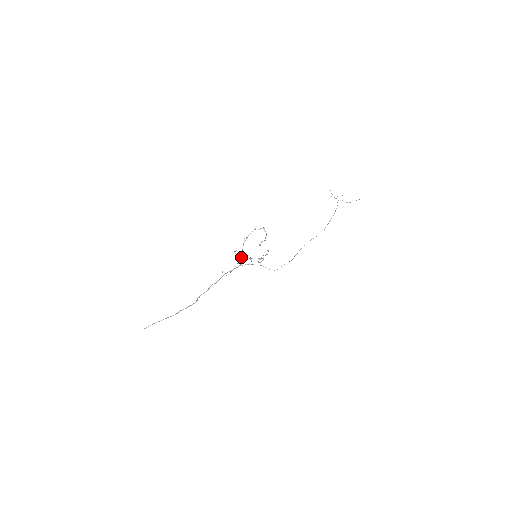
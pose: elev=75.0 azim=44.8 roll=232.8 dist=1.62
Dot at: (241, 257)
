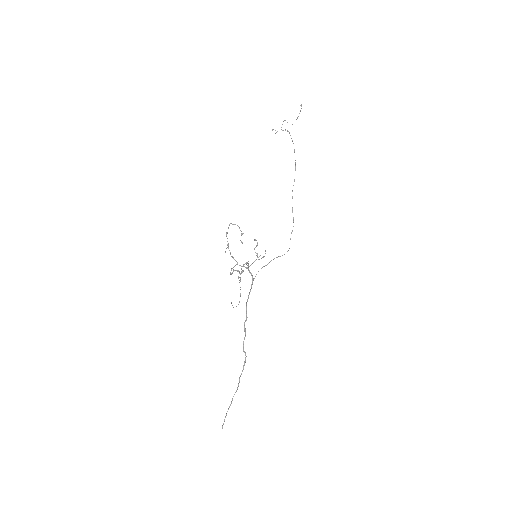
Dot at: occluded
